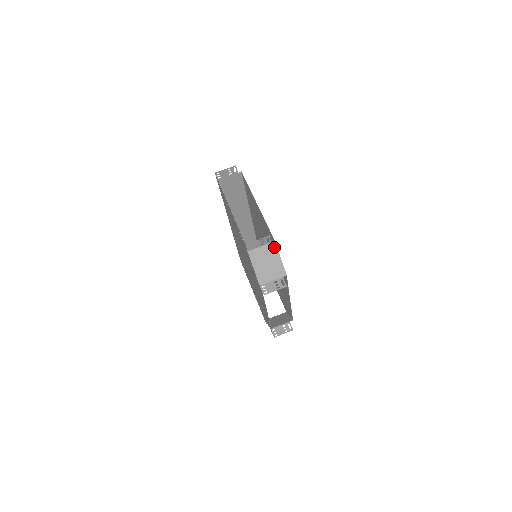
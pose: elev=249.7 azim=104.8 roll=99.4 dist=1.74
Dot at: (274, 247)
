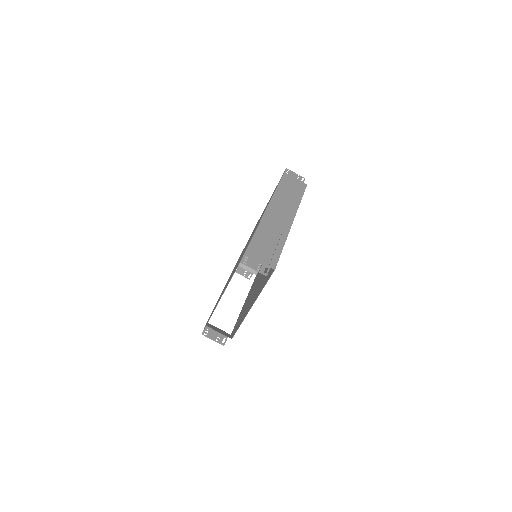
Dot at: (229, 337)
